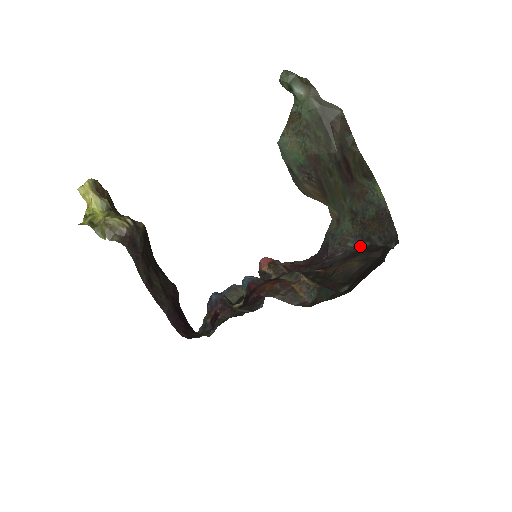
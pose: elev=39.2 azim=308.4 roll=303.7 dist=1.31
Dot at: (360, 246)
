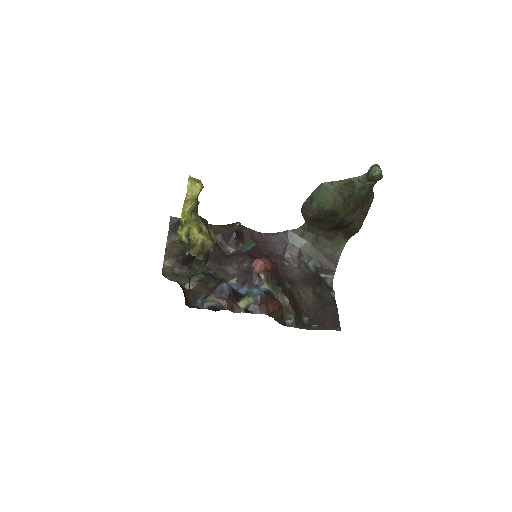
Dot at: (308, 266)
